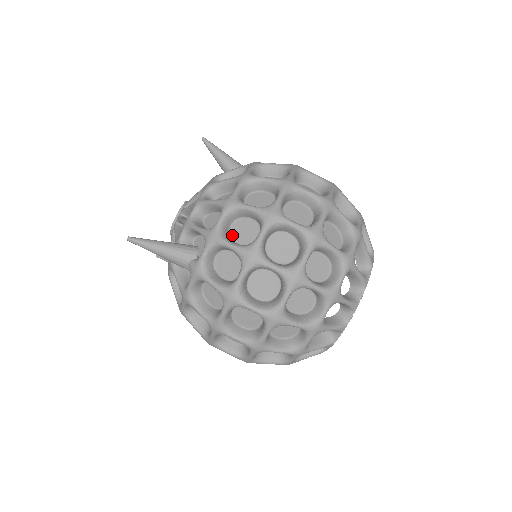
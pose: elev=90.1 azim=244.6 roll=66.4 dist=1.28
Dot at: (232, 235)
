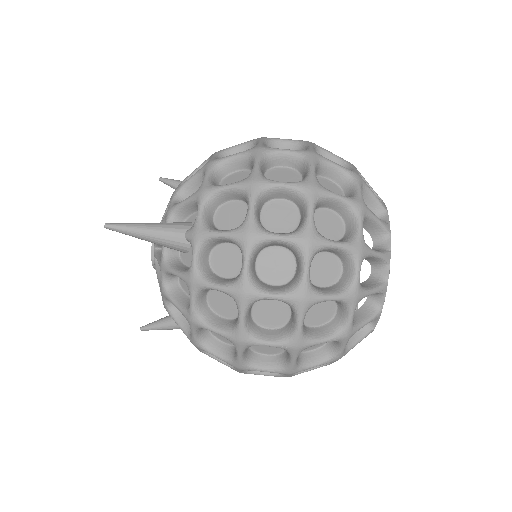
Dot at: occluded
